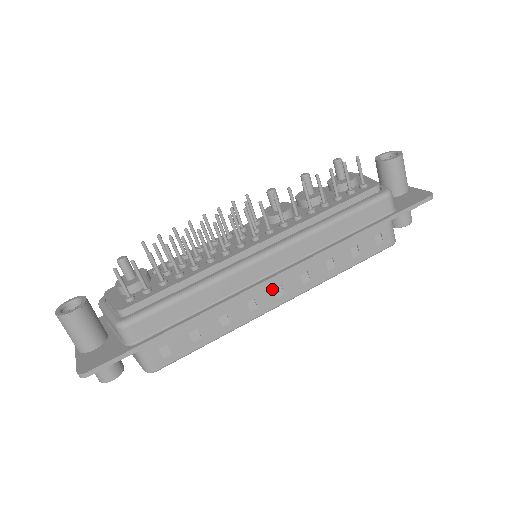
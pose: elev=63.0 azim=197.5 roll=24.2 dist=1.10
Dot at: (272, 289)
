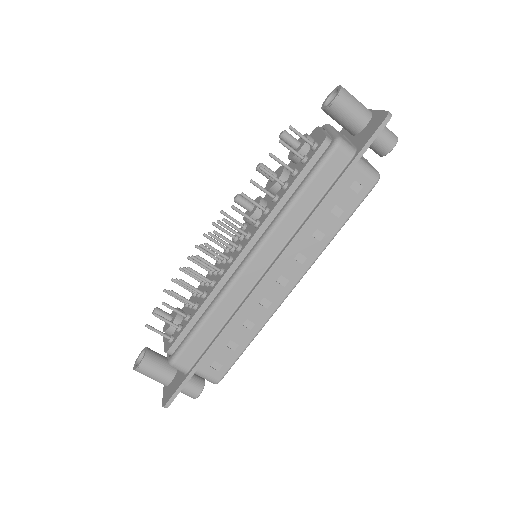
Dot at: (275, 282)
